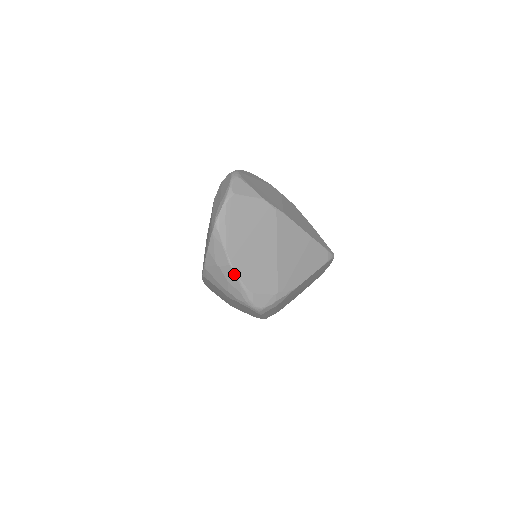
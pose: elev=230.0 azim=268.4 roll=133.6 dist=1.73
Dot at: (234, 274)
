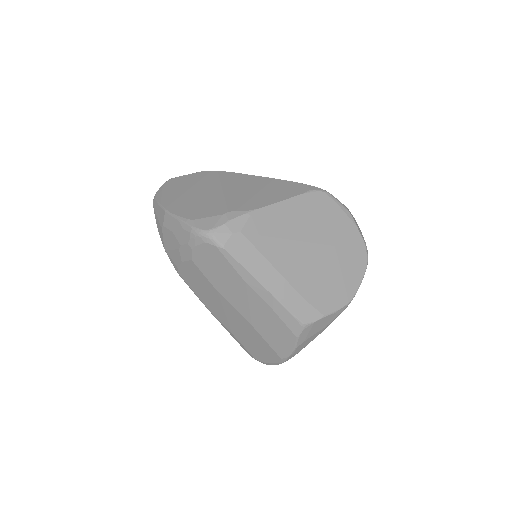
Dot at: (171, 216)
